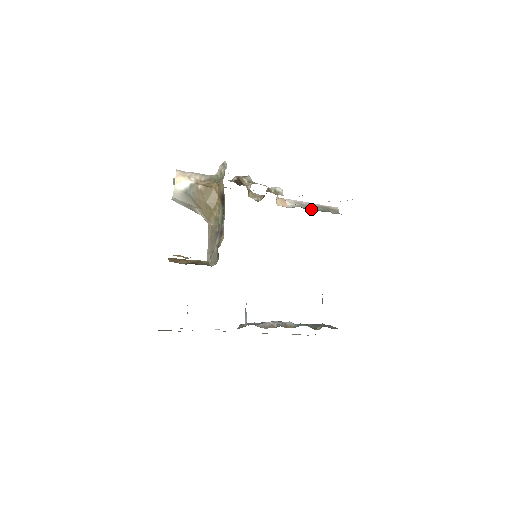
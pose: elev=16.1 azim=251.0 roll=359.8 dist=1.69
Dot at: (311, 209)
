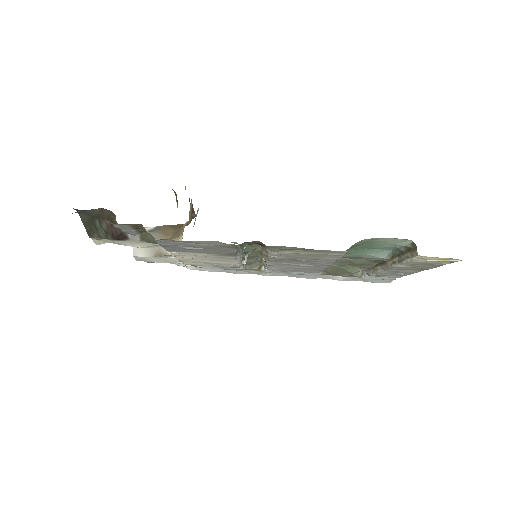
Dot at: occluded
